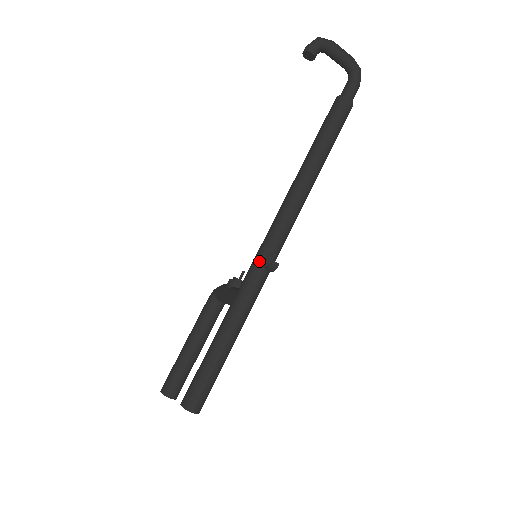
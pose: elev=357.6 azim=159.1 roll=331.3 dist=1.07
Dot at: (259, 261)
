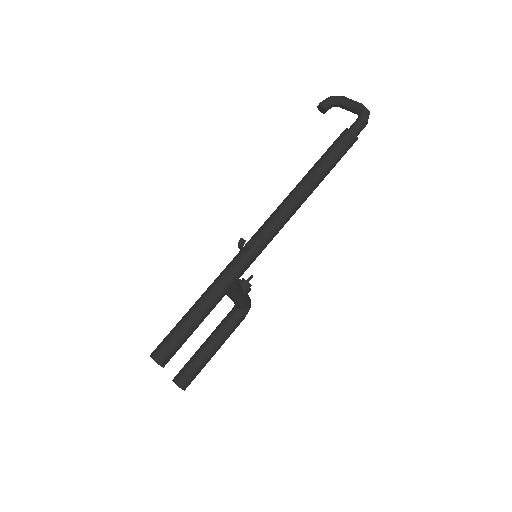
Dot at: occluded
